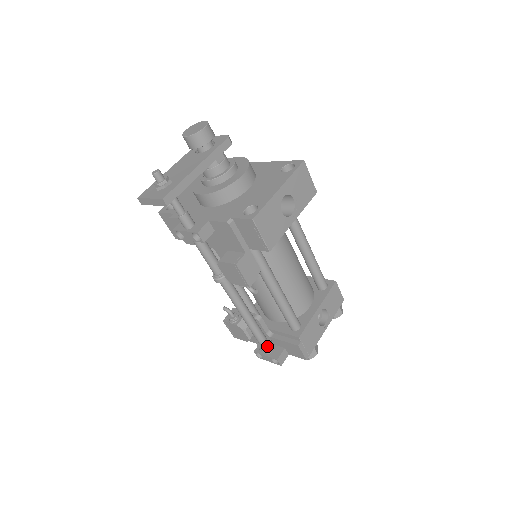
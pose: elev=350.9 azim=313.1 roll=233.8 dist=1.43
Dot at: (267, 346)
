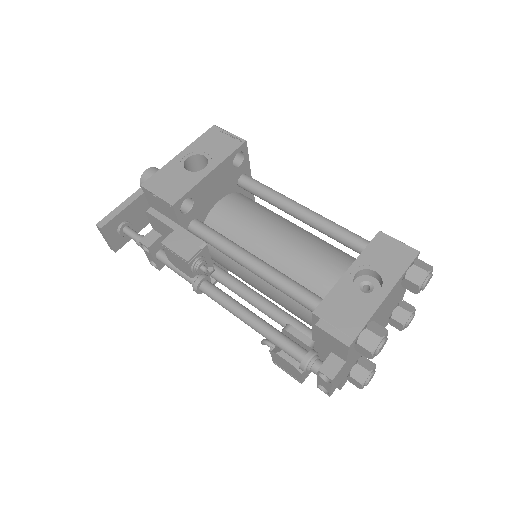
Dot at: (303, 358)
